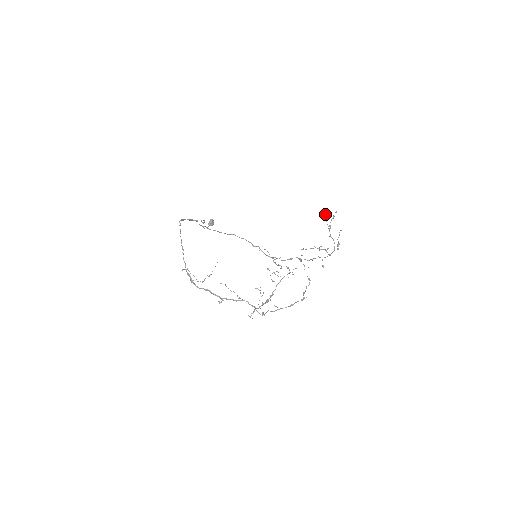
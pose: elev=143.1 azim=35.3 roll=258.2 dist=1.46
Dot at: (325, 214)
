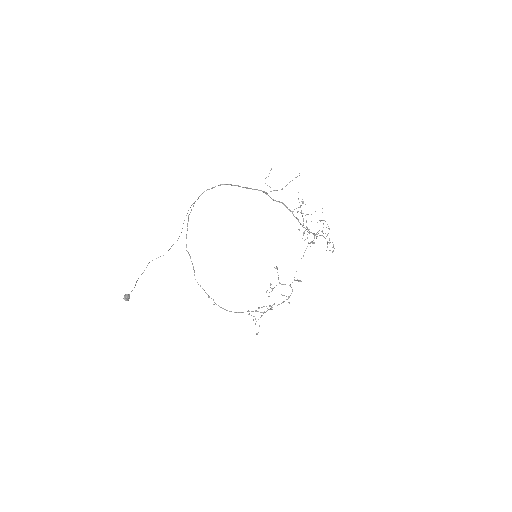
Dot at: (277, 267)
